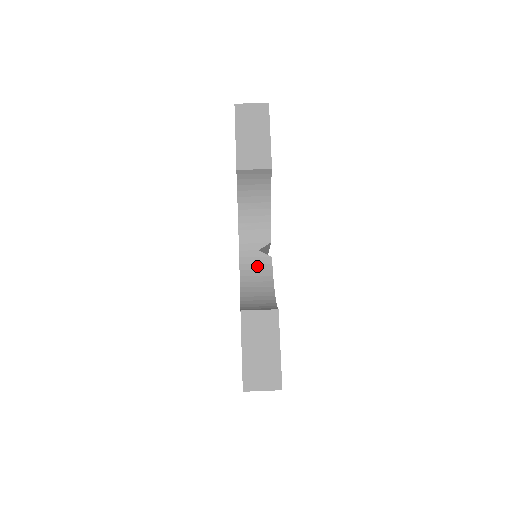
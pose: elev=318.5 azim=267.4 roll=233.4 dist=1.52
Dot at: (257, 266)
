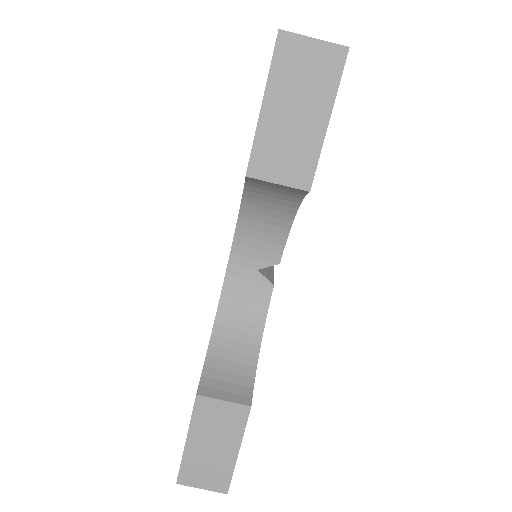
Dot at: (248, 294)
